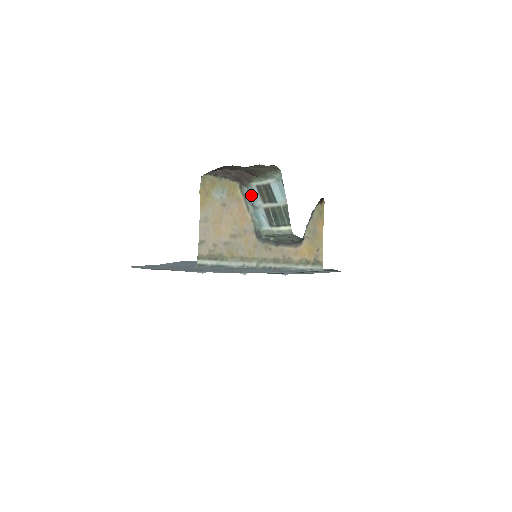
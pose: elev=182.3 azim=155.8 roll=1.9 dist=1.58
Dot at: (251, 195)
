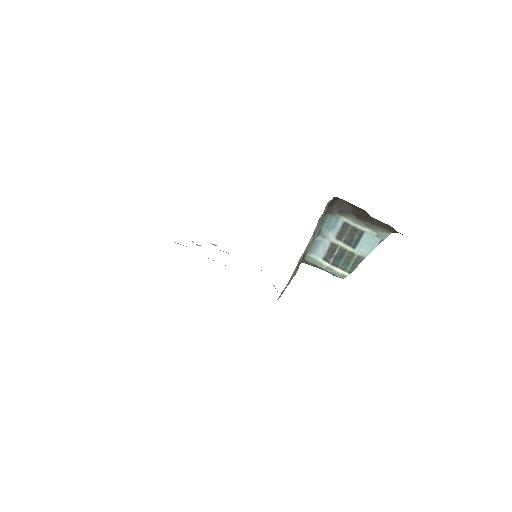
Dot at: (329, 224)
